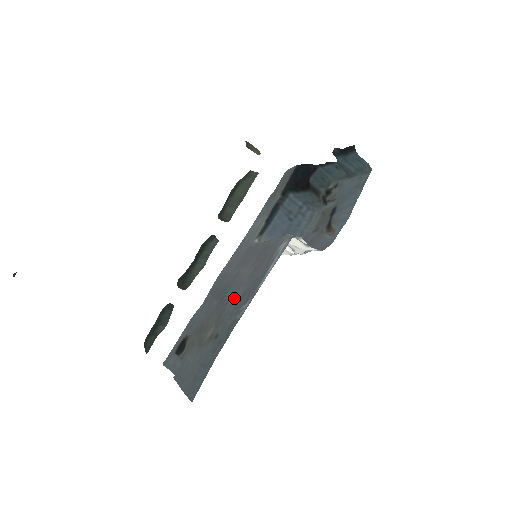
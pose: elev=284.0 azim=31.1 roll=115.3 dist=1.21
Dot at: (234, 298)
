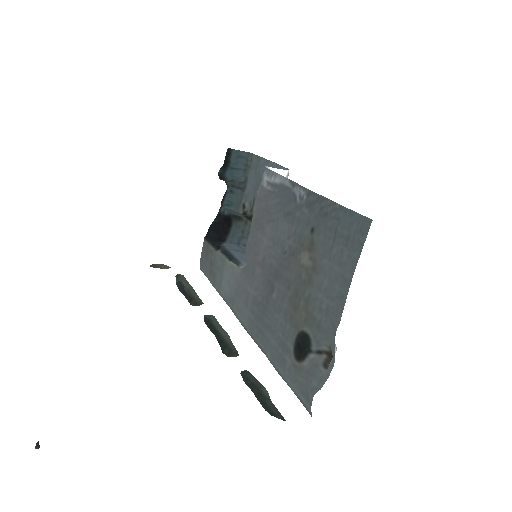
Dot at: (284, 236)
